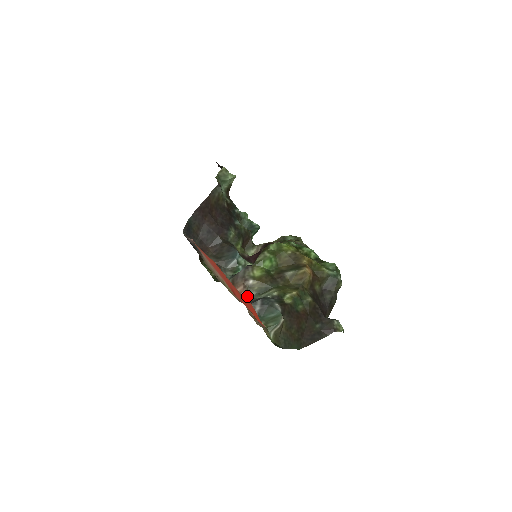
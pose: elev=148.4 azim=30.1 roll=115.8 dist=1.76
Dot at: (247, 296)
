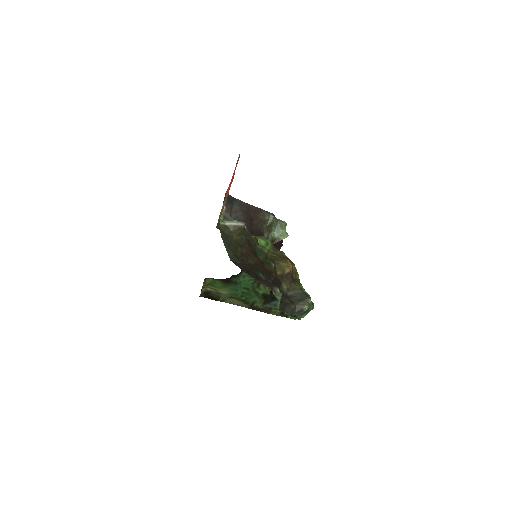
Dot at: occluded
